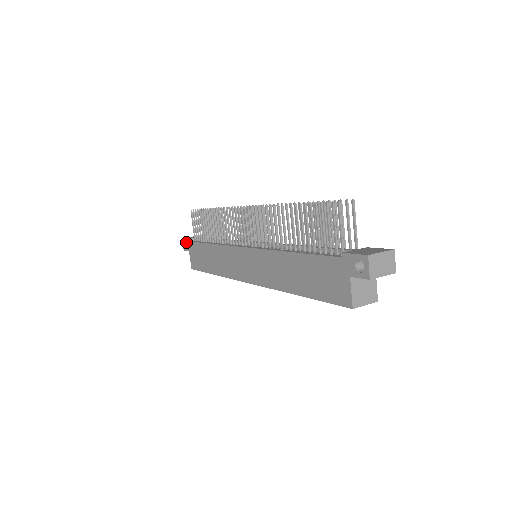
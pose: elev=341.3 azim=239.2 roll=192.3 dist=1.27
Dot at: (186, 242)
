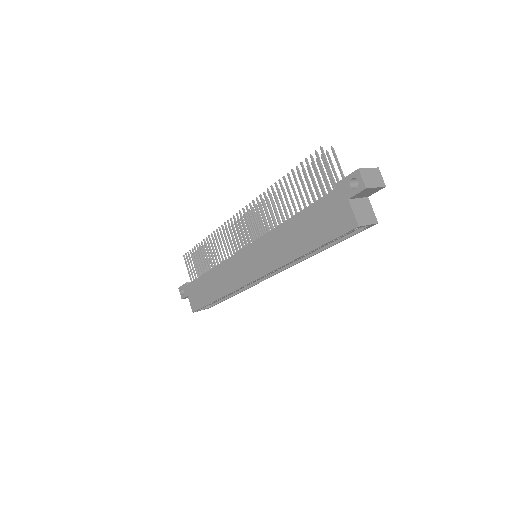
Dot at: (183, 288)
